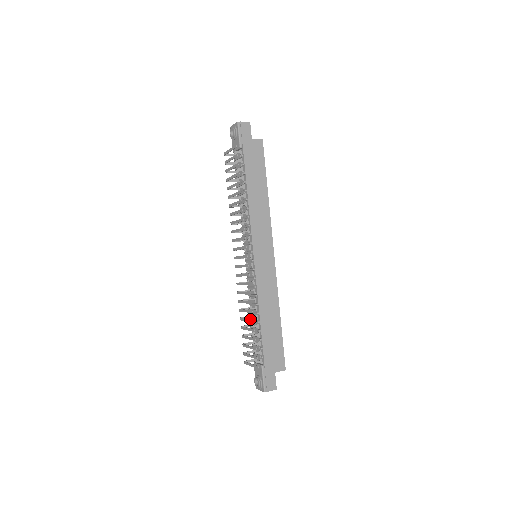
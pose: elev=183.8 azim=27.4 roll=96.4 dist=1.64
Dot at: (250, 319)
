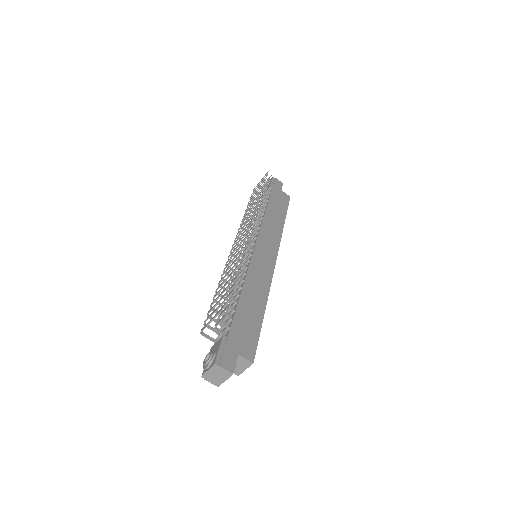
Dot at: (232, 271)
